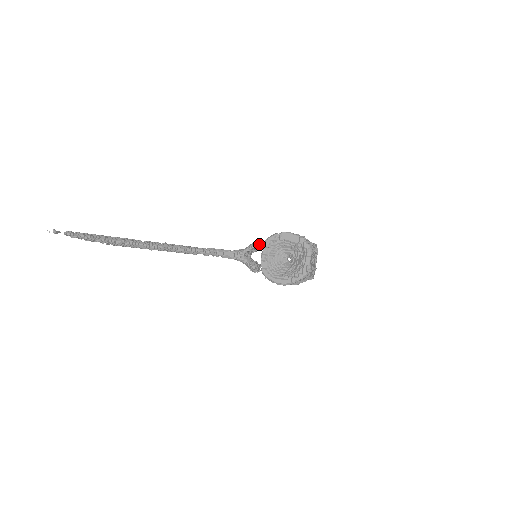
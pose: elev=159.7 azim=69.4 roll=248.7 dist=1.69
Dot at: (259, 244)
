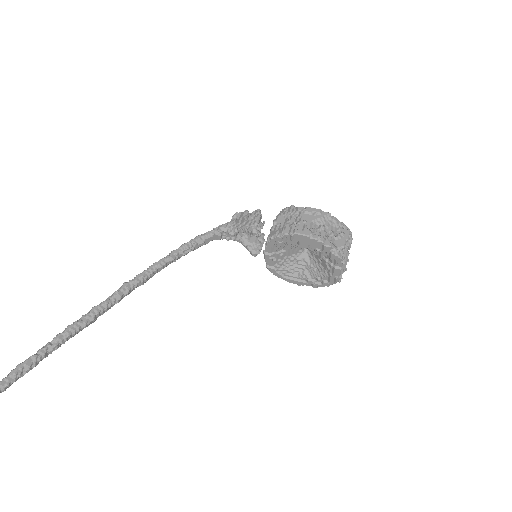
Dot at: (257, 227)
